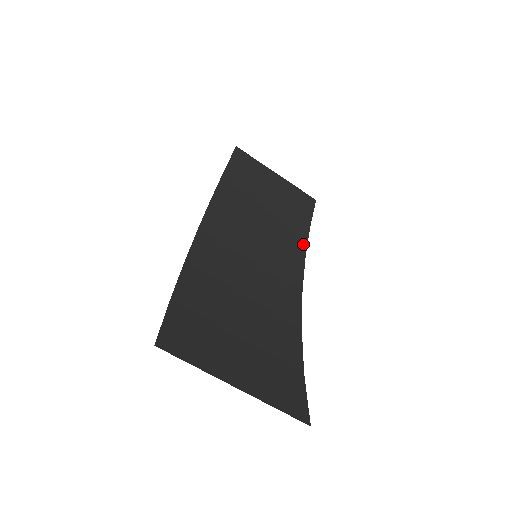
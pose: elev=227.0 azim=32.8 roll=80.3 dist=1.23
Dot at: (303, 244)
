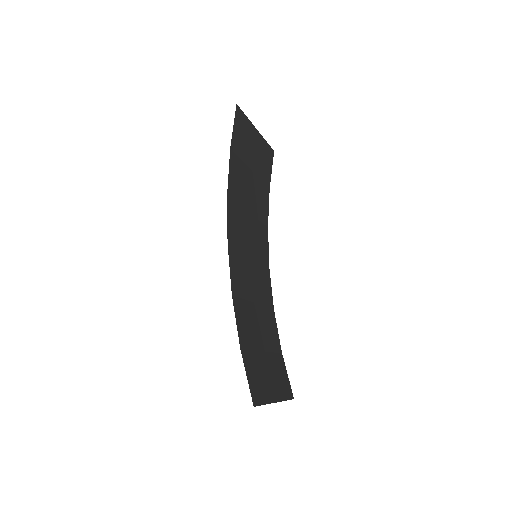
Dot at: (267, 212)
